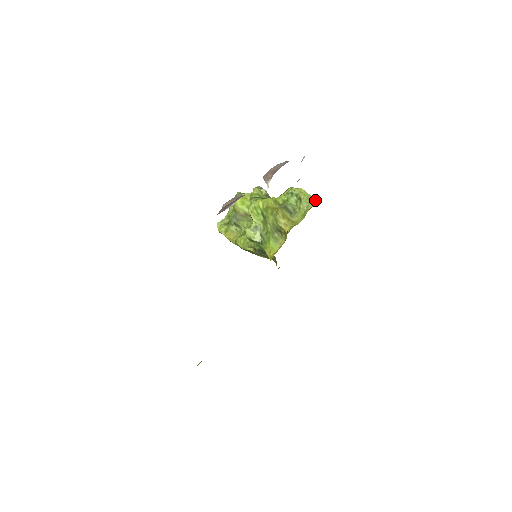
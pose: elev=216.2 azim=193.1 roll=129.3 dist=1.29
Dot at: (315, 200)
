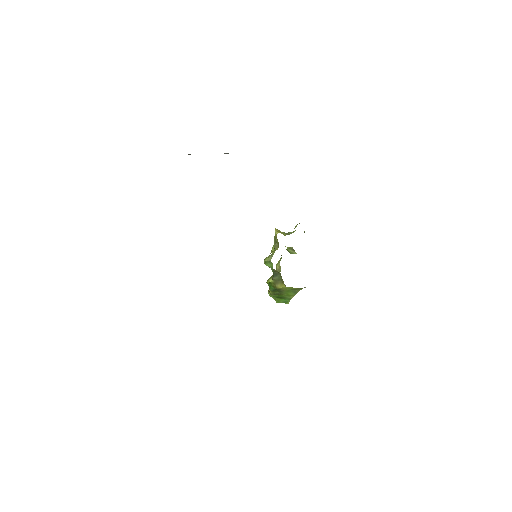
Dot at: occluded
